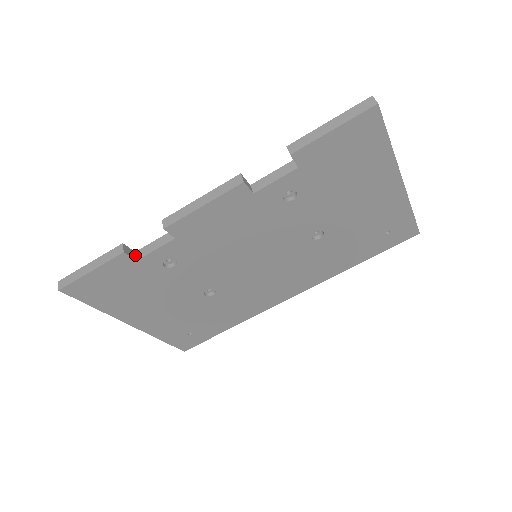
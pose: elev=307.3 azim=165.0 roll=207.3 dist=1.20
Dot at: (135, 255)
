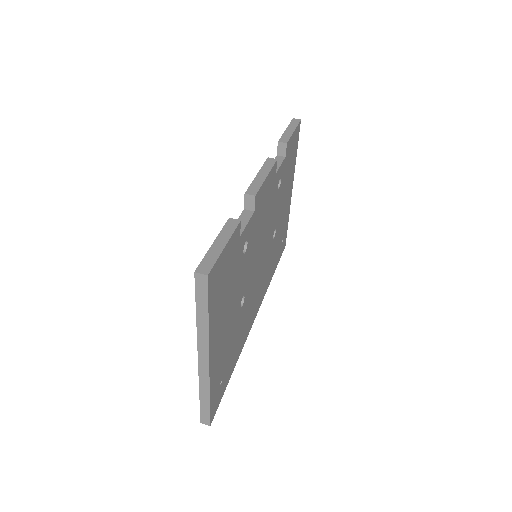
Dot at: occluded
